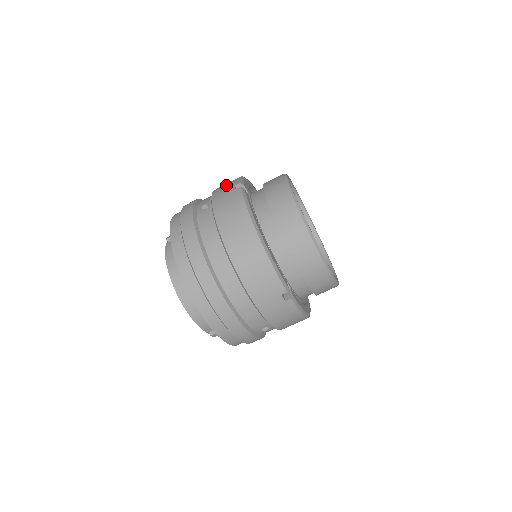
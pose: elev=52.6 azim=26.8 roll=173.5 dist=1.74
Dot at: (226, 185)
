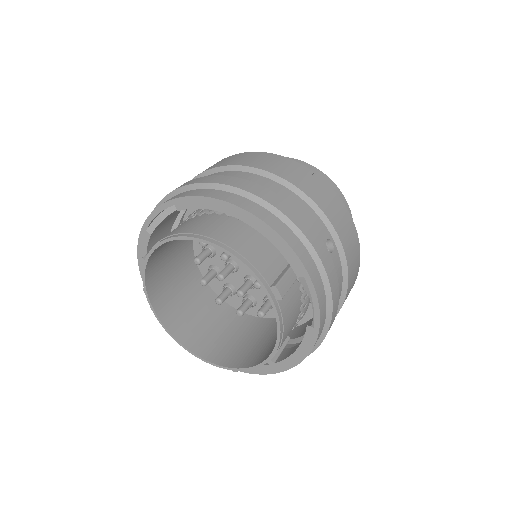
Dot at: occluded
